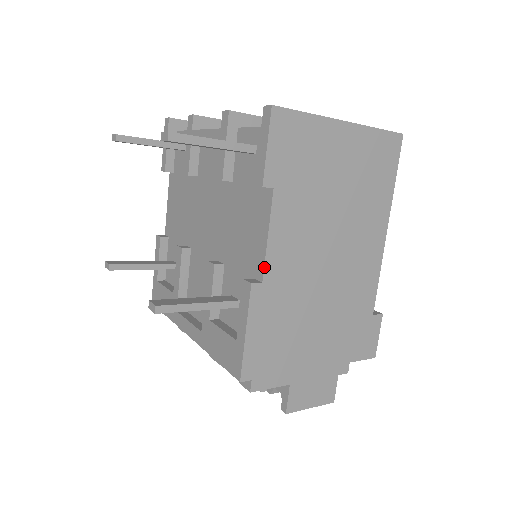
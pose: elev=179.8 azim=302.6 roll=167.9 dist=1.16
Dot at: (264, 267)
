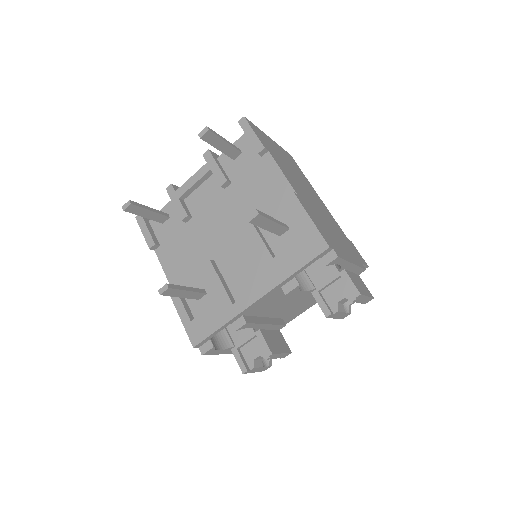
Dot at: (292, 186)
